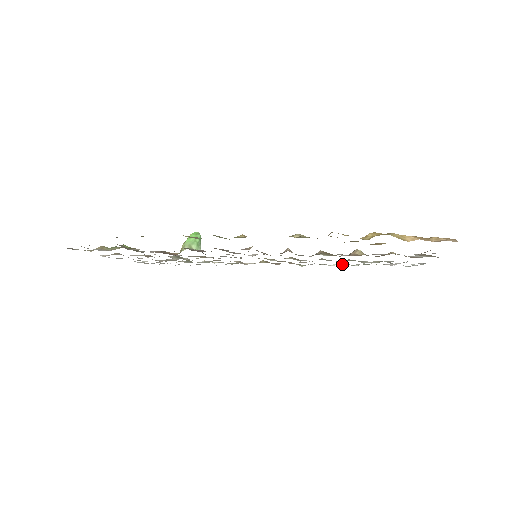
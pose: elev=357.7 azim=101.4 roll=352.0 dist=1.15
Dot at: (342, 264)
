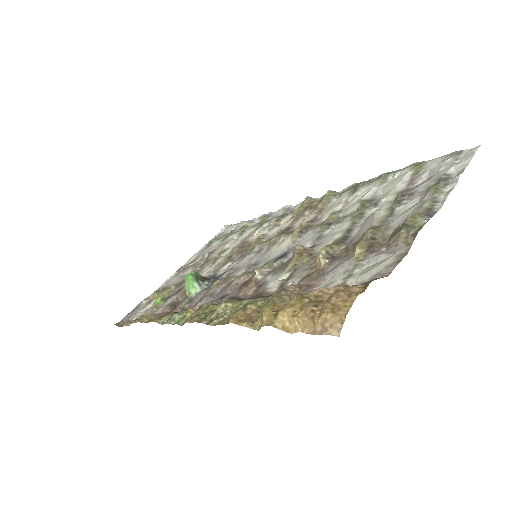
Dot at: (378, 180)
